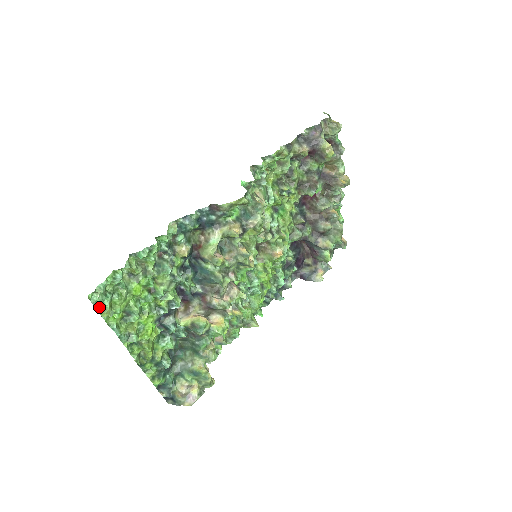
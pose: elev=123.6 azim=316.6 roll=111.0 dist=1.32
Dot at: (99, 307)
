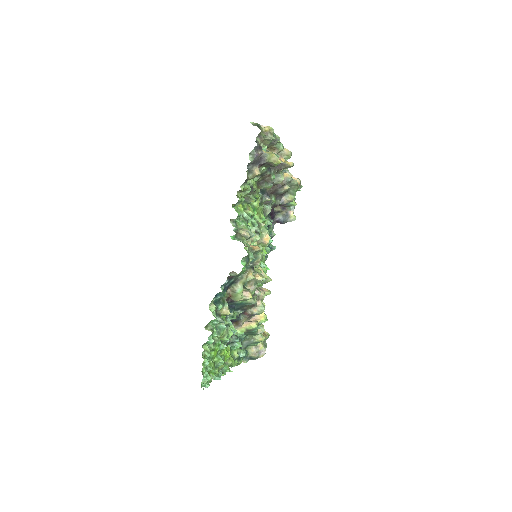
Dot at: (208, 385)
